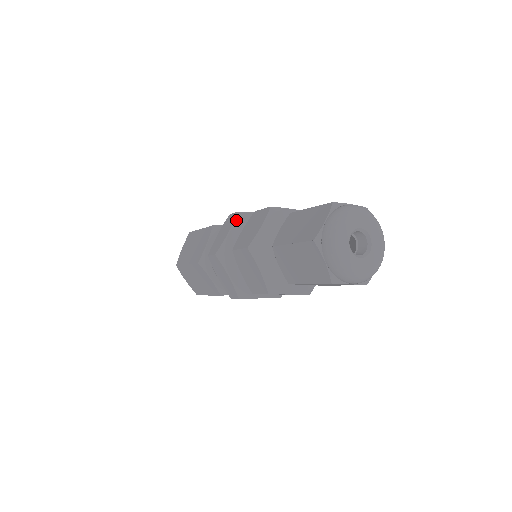
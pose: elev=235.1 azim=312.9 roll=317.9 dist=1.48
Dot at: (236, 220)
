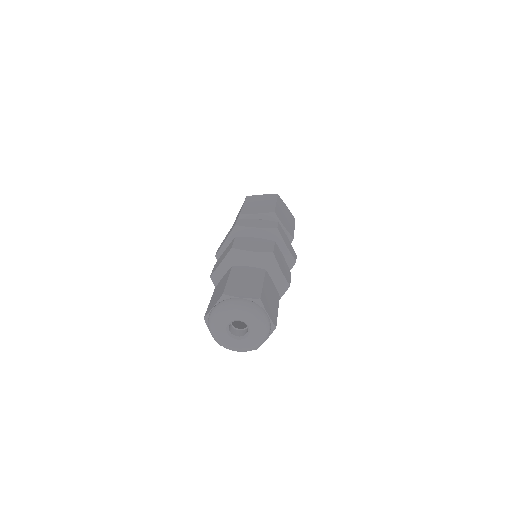
Dot at: (269, 229)
